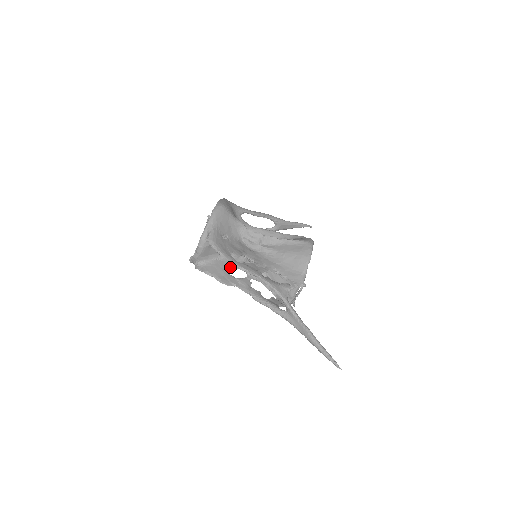
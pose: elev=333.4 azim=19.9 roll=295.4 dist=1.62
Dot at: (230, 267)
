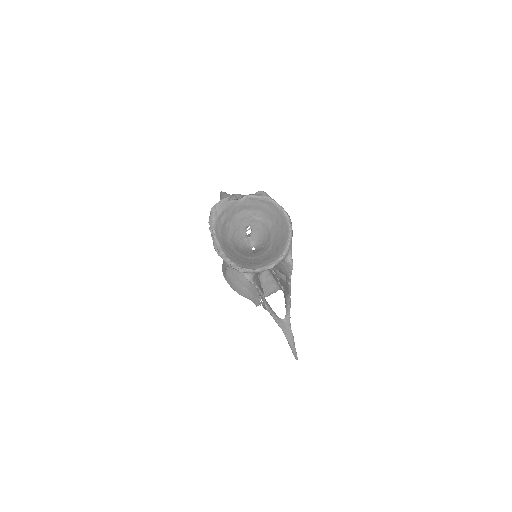
Dot at: occluded
